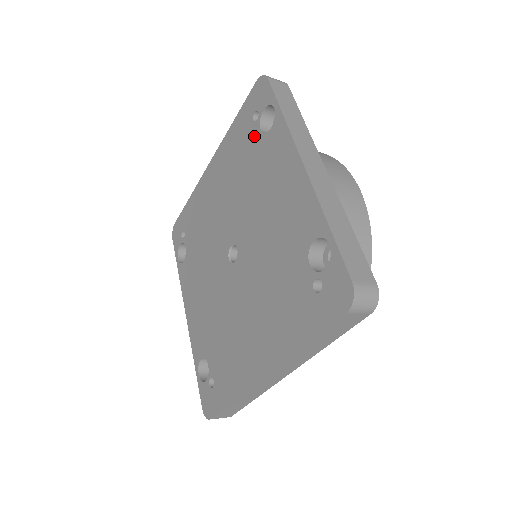
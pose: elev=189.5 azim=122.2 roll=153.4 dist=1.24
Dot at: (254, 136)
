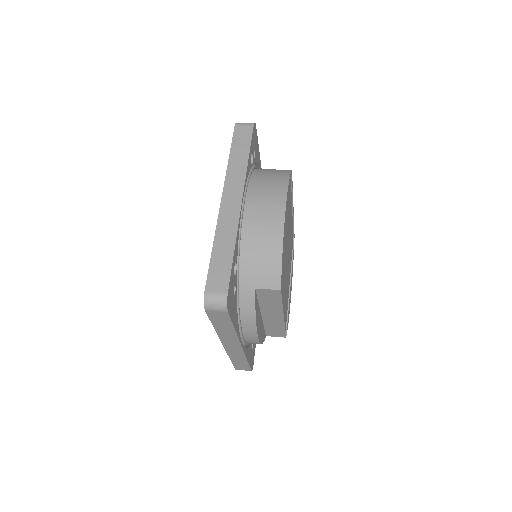
Dot at: occluded
